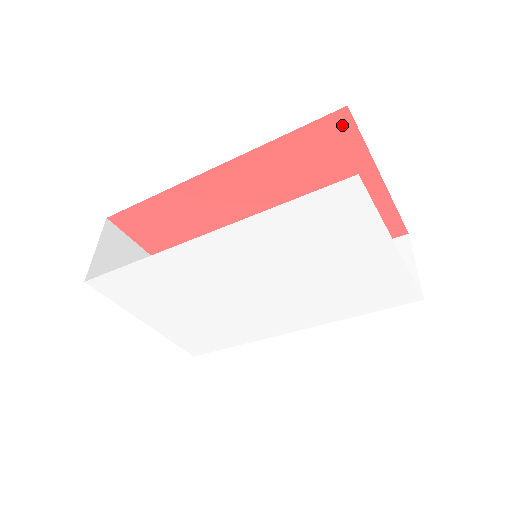
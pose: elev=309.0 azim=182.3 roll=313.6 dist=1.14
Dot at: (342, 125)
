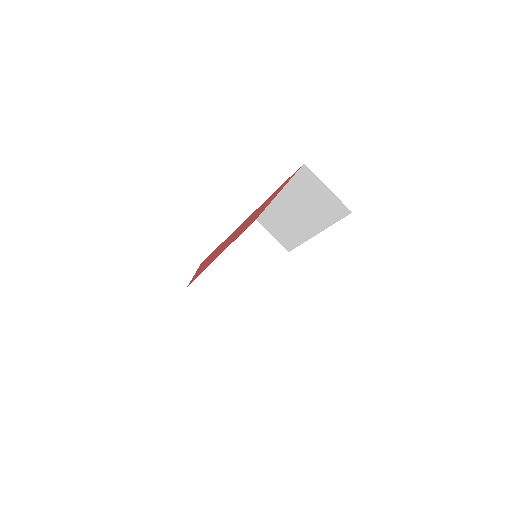
Dot at: occluded
